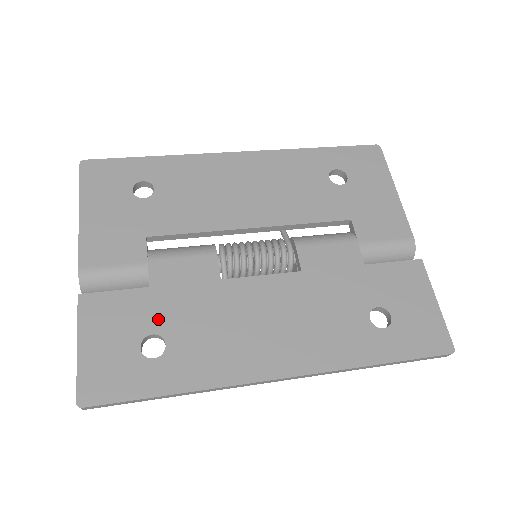
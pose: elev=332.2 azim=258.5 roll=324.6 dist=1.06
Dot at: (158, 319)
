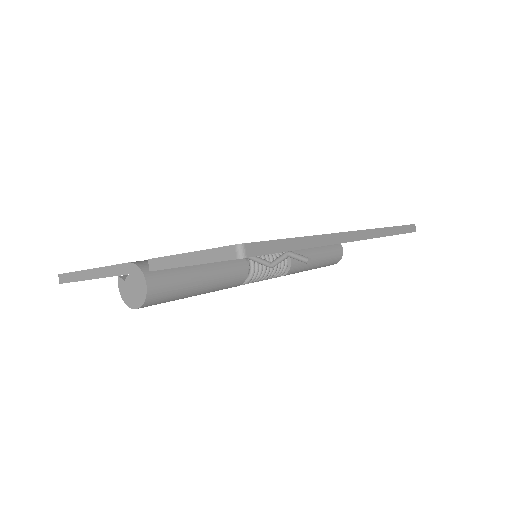
Dot at: occluded
